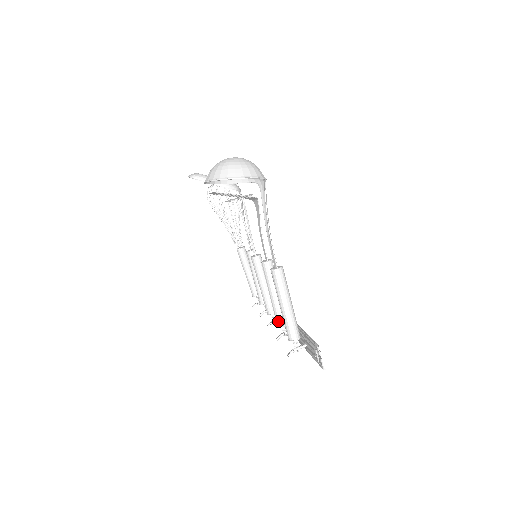
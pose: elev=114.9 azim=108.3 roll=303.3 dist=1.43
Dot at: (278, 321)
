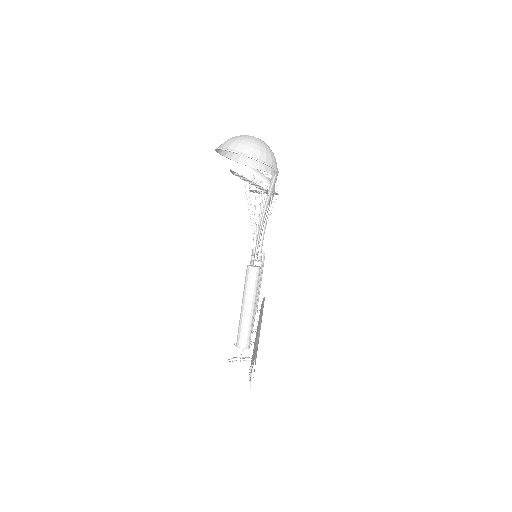
Dot at: occluded
